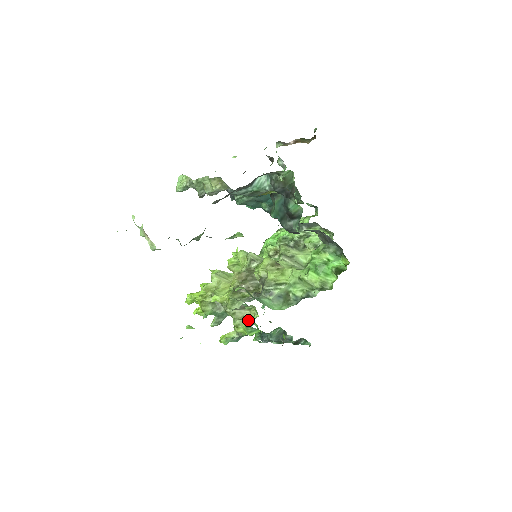
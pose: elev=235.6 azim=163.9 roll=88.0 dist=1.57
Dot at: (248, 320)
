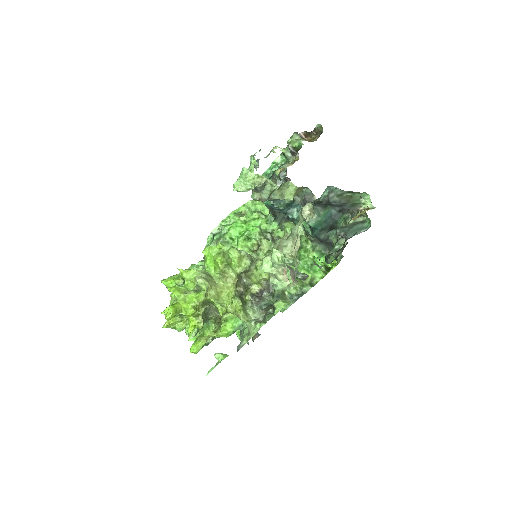
Dot at: (231, 322)
